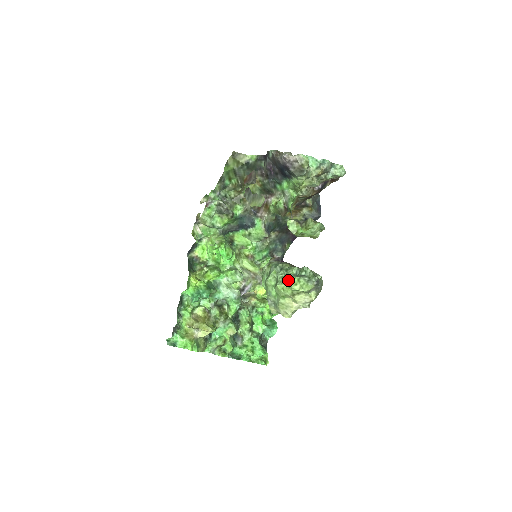
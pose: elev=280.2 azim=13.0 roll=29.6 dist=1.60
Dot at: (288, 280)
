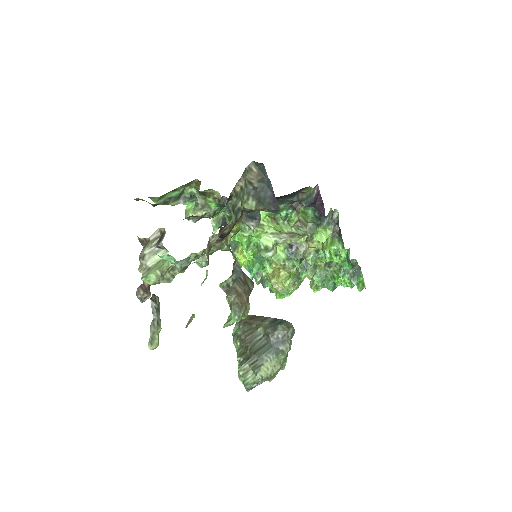
Dot at: occluded
